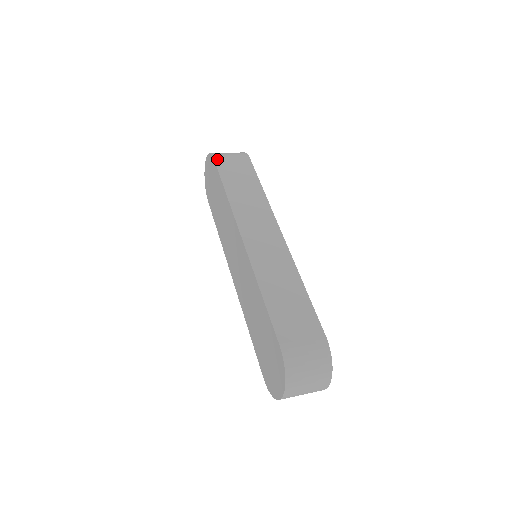
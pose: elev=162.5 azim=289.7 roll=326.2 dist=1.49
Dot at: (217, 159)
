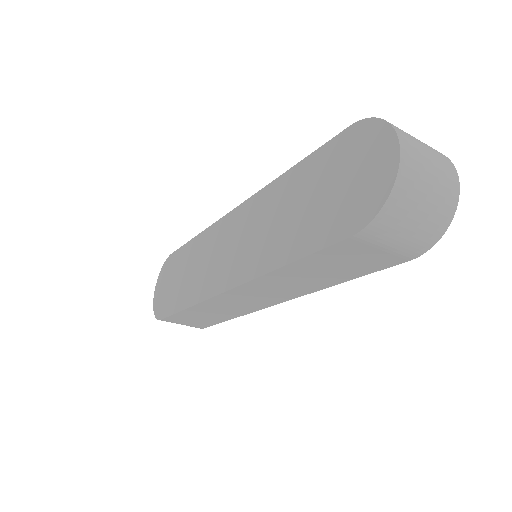
Dot at: occluded
